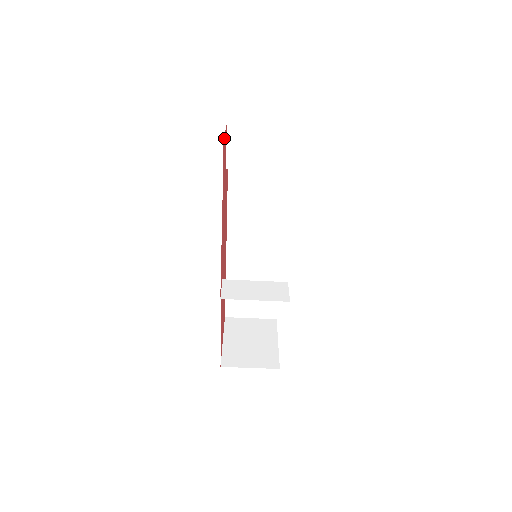
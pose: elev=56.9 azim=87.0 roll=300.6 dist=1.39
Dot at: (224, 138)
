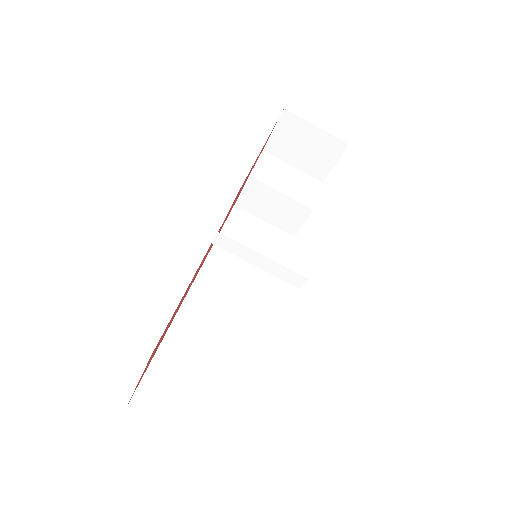
Dot at: occluded
